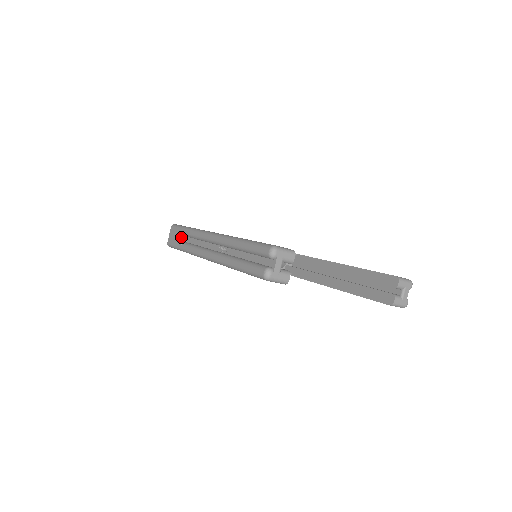
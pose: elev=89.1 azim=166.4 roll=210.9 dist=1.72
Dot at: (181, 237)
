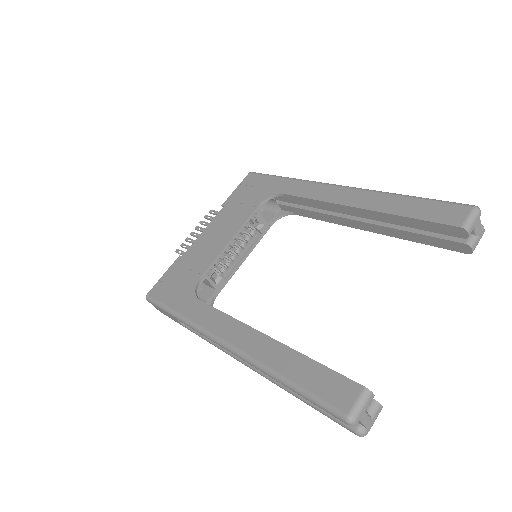
Dot at: occluded
